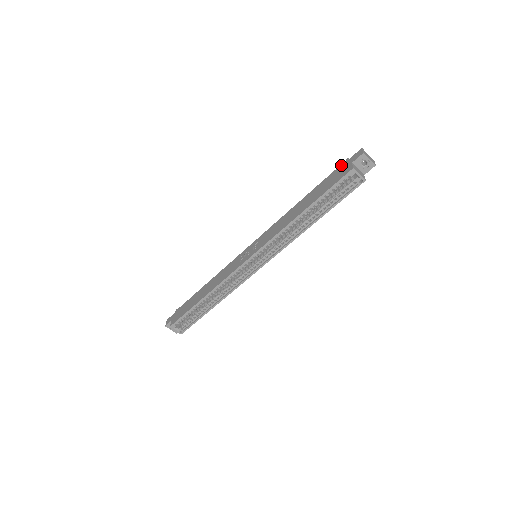
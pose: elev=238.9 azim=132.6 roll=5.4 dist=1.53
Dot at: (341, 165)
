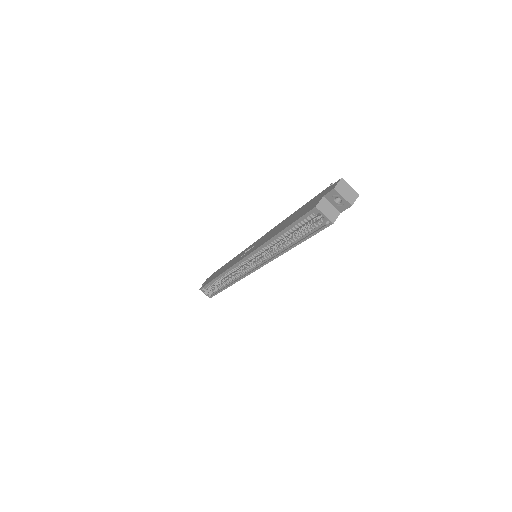
Dot at: (323, 191)
